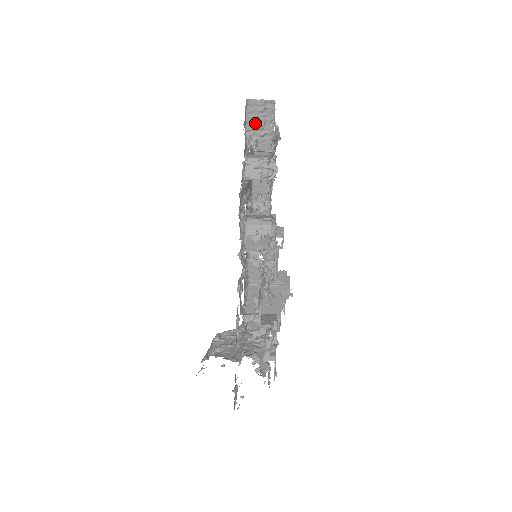
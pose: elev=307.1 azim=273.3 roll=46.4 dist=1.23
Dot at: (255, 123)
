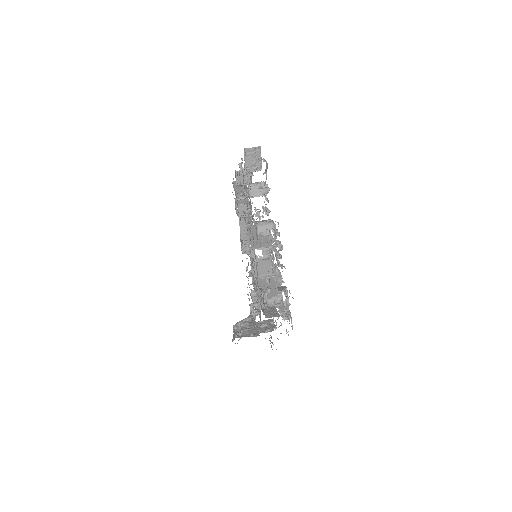
Dot at: (250, 162)
